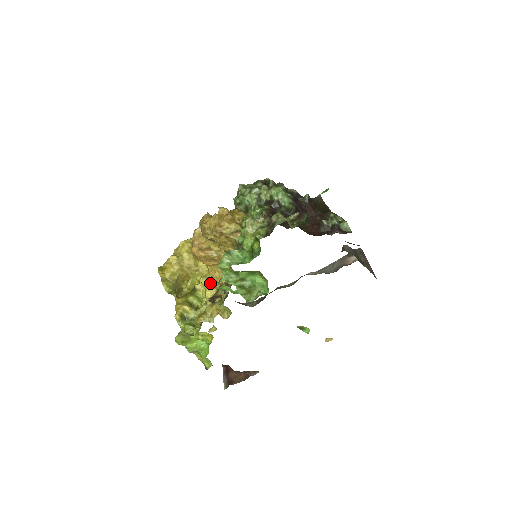
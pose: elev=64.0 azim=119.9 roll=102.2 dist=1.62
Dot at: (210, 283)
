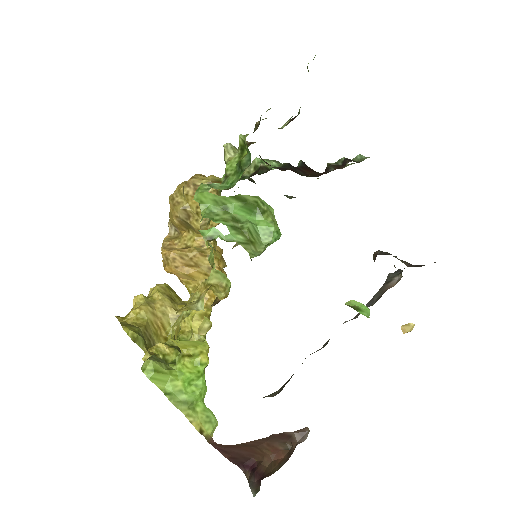
Dot at: occluded
